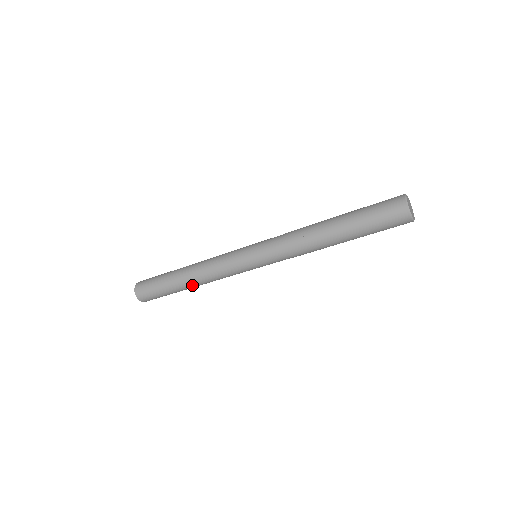
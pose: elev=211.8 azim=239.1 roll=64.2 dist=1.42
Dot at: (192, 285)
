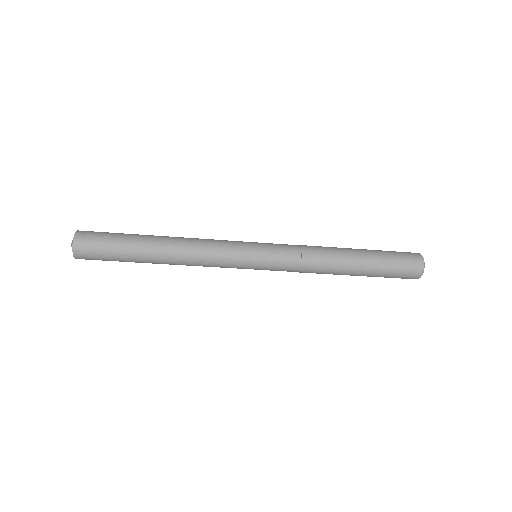
Dot at: (165, 255)
